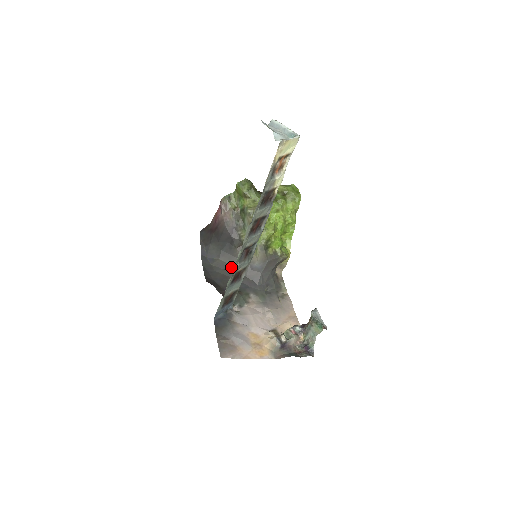
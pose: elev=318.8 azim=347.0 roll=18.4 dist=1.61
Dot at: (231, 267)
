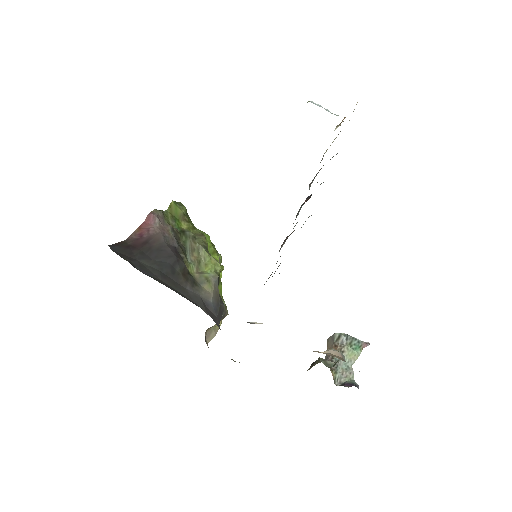
Dot at: (182, 294)
